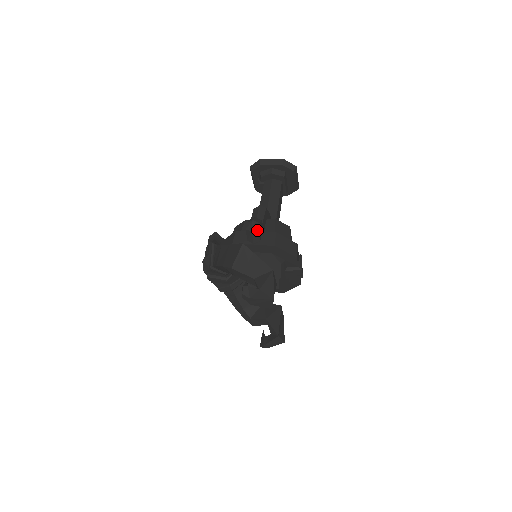
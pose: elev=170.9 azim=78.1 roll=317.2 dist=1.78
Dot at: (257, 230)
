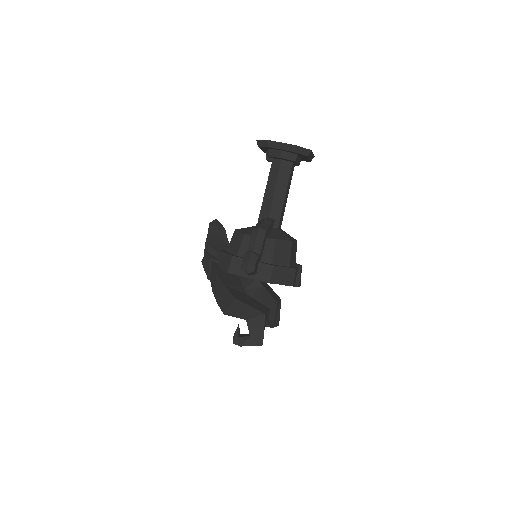
Dot at: (252, 272)
